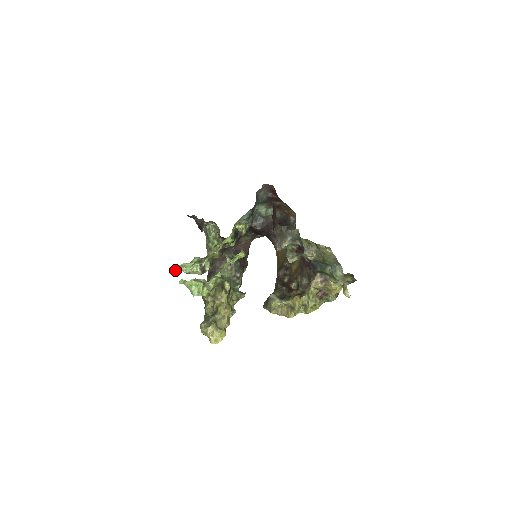
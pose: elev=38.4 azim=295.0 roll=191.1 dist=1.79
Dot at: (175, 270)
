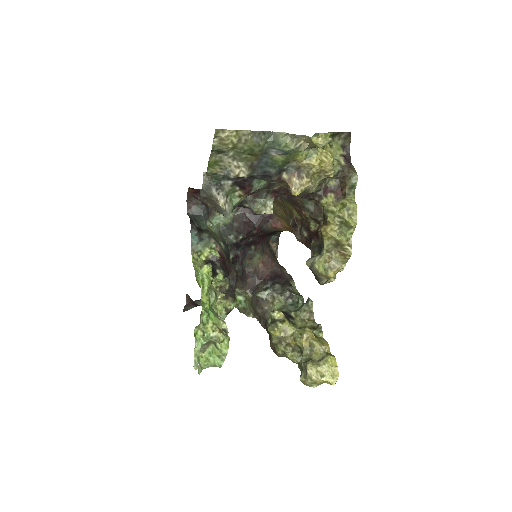
Dot at: (197, 367)
